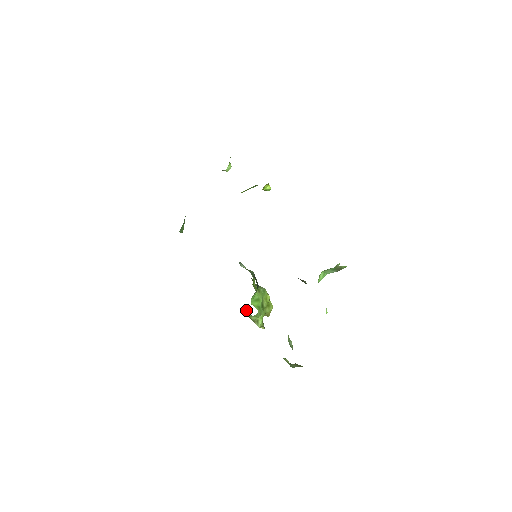
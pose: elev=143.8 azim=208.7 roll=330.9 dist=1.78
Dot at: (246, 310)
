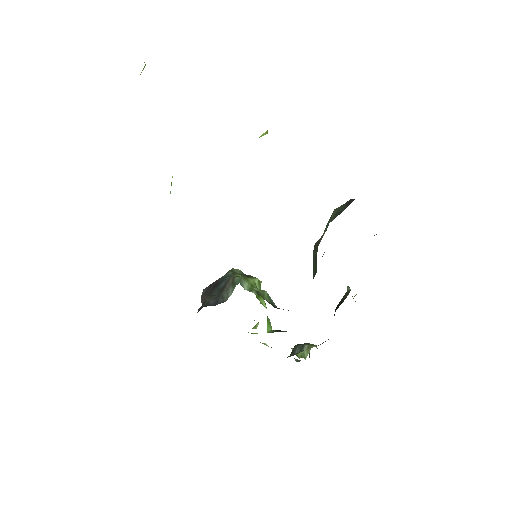
Dot at: occluded
